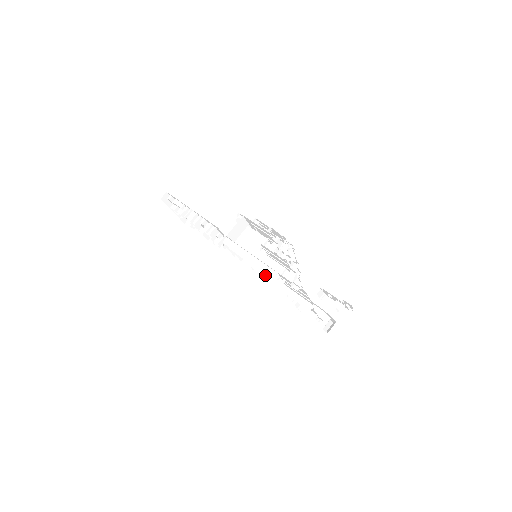
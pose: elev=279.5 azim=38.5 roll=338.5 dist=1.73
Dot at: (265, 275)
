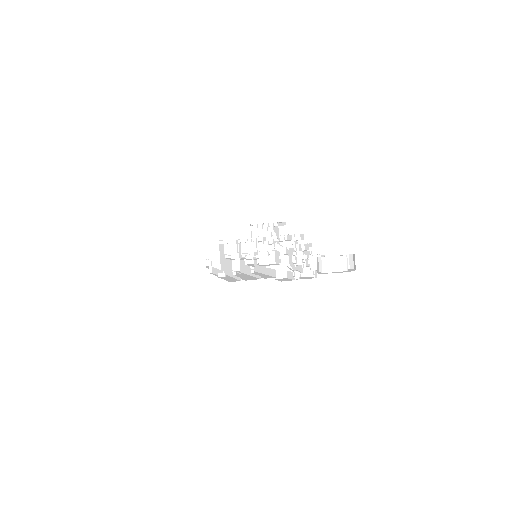
Dot at: (246, 273)
